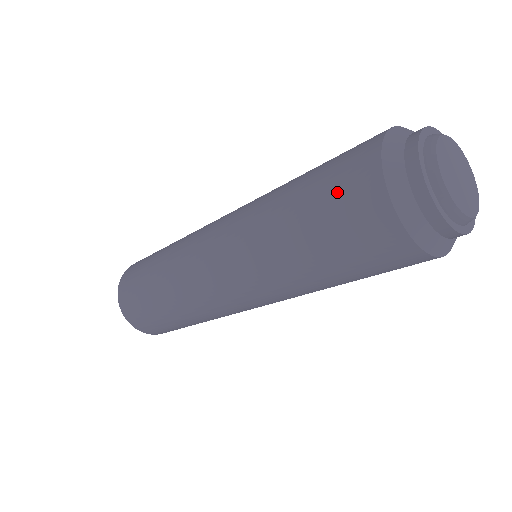
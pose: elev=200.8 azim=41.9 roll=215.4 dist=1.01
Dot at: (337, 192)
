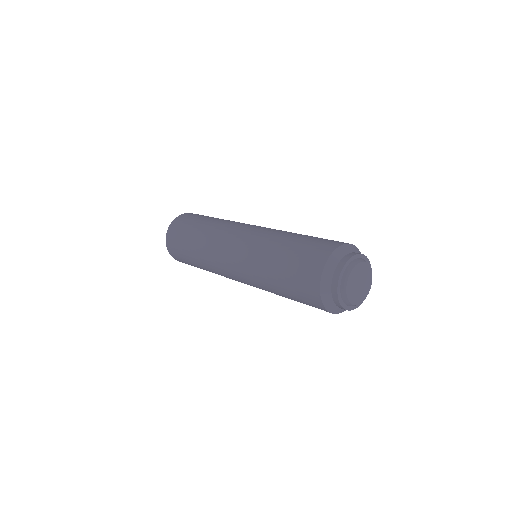
Dot at: (299, 280)
